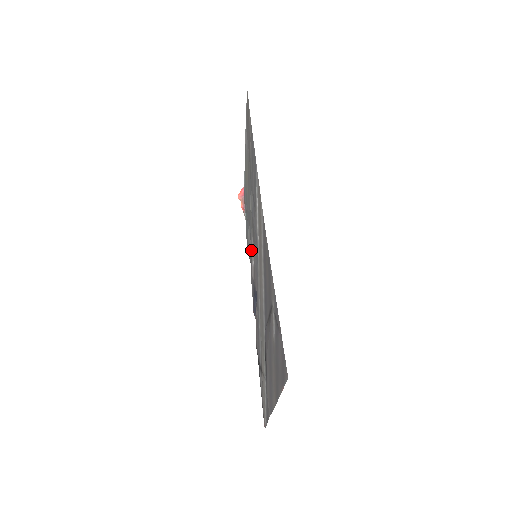
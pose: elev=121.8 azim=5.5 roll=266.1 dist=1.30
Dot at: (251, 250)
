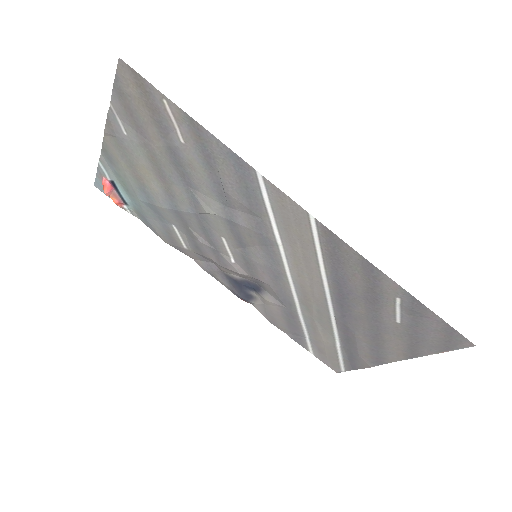
Dot at: (218, 250)
